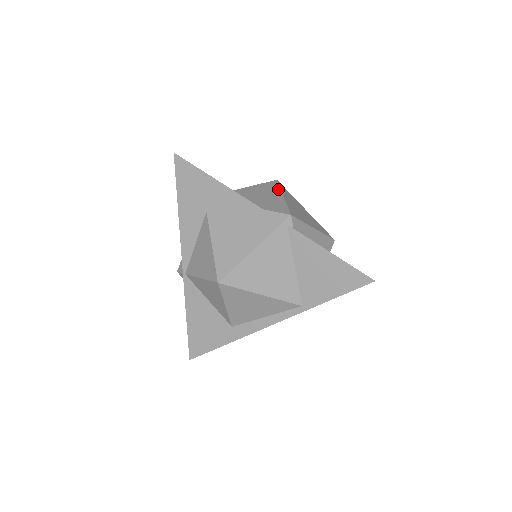
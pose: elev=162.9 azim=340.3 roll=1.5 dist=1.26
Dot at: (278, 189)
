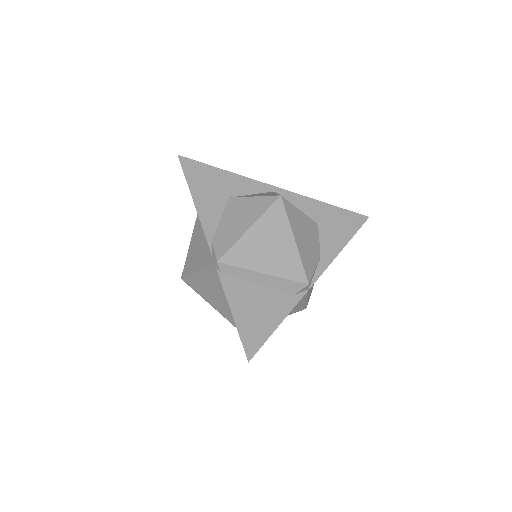
Dot at: (260, 214)
